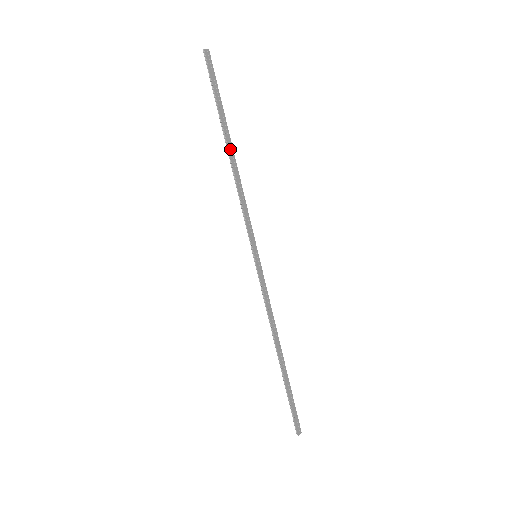
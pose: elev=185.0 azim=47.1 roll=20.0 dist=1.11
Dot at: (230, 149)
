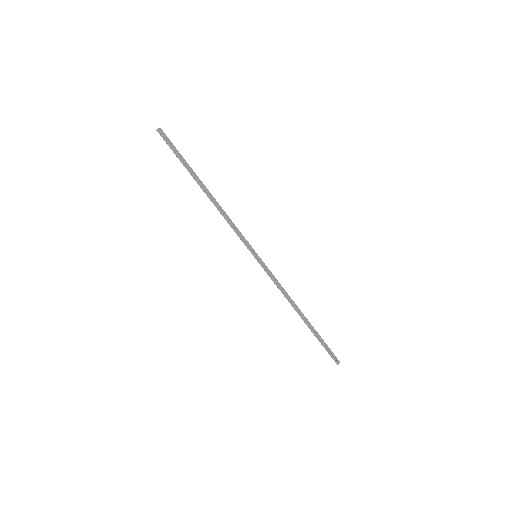
Dot at: (206, 190)
